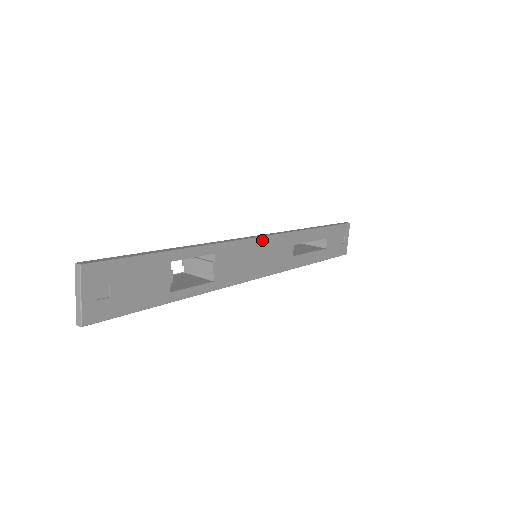
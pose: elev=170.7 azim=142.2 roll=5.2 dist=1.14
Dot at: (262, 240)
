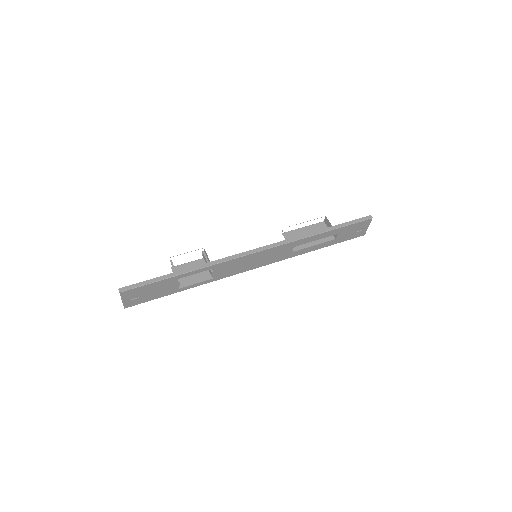
Dot at: (258, 253)
